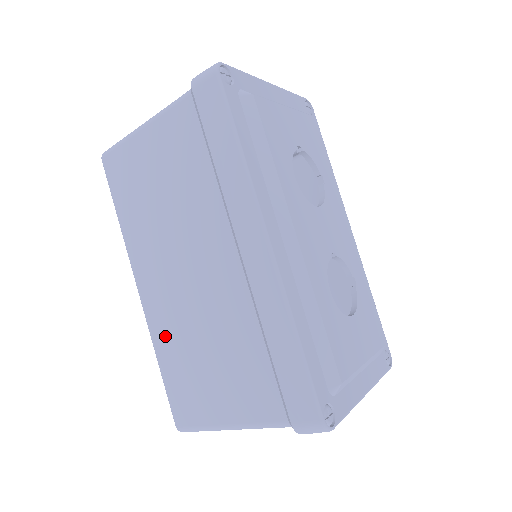
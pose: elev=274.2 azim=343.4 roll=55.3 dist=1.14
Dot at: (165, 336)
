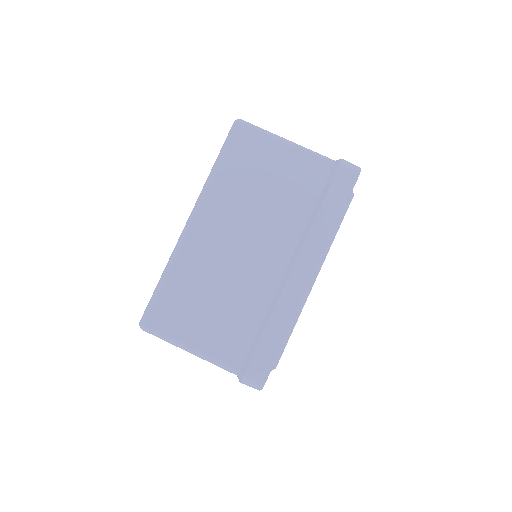
Dot at: (188, 266)
